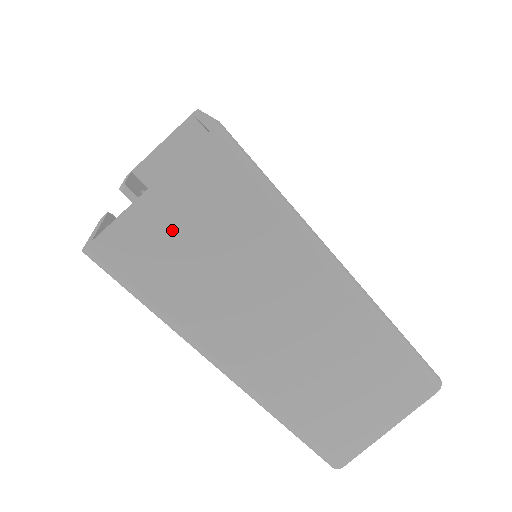
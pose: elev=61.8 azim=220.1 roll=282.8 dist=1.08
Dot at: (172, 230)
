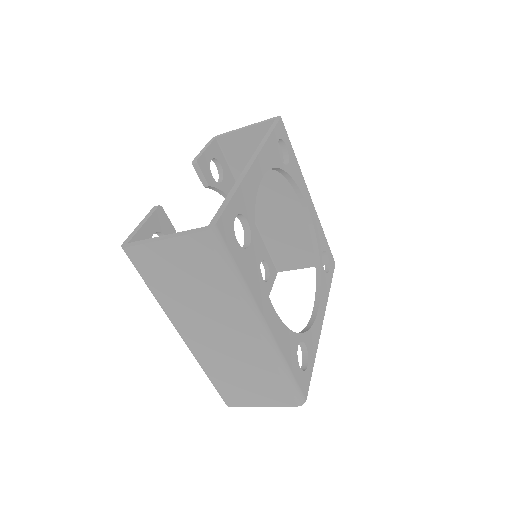
Dot at: (170, 262)
